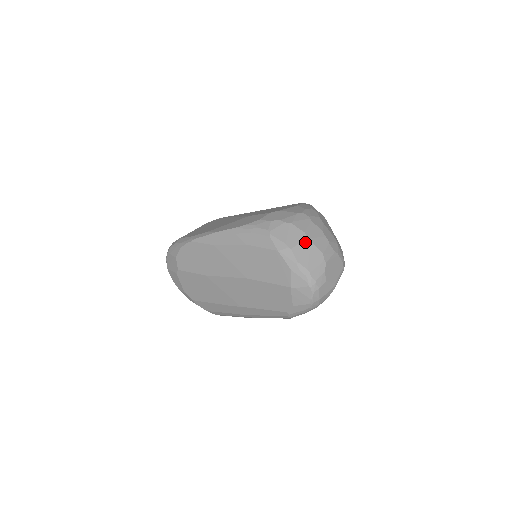
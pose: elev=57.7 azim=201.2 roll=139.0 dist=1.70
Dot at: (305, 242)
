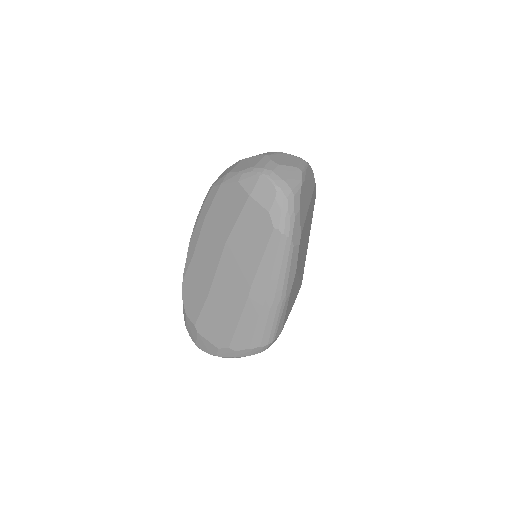
Dot at: (241, 162)
